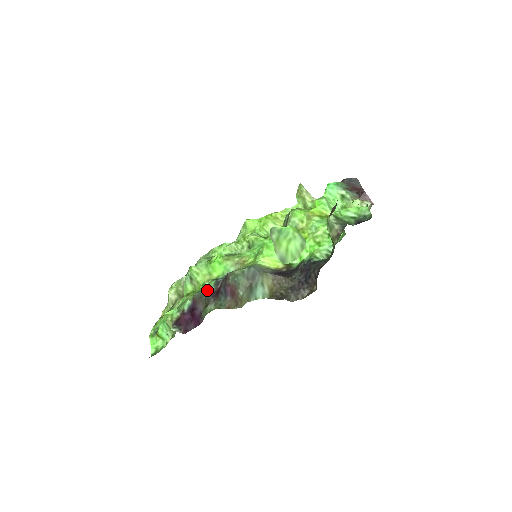
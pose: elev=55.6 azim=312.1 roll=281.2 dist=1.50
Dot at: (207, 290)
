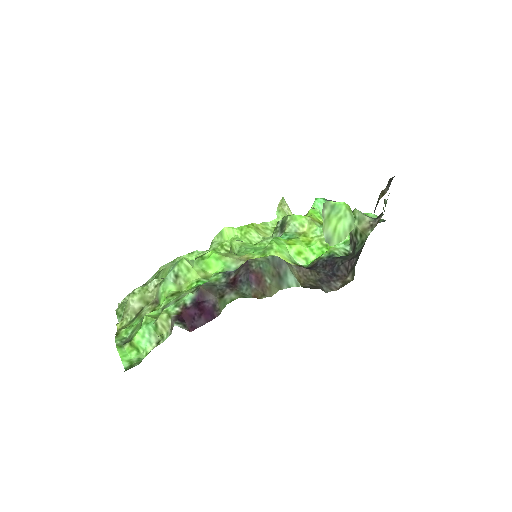
Dot at: (216, 281)
